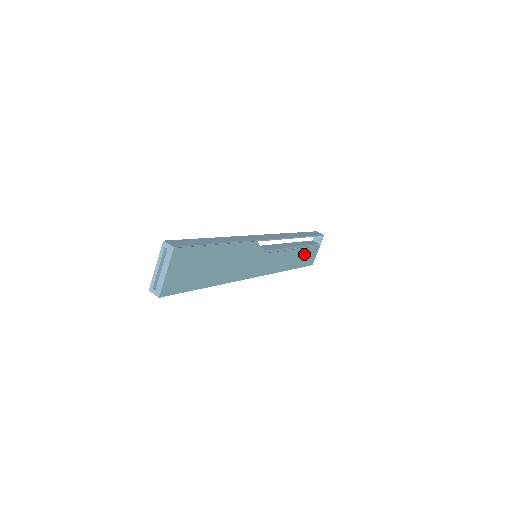
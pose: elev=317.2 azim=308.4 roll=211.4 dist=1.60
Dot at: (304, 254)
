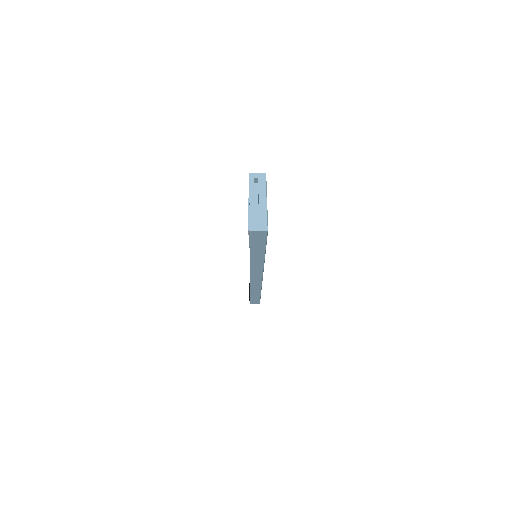
Dot at: occluded
